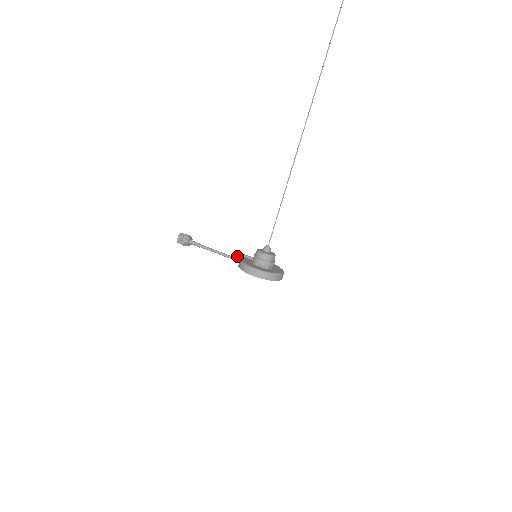
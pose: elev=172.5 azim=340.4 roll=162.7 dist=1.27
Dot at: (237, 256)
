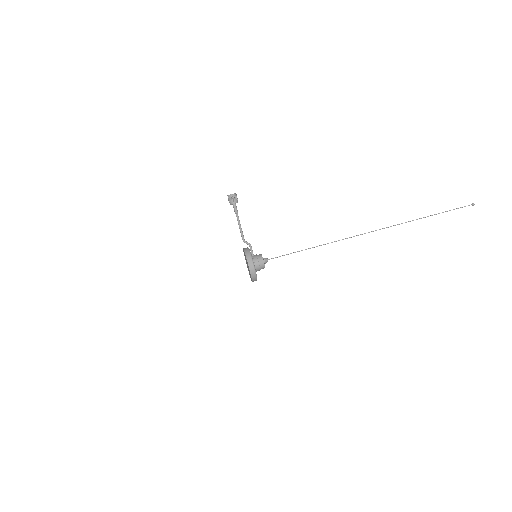
Dot at: (248, 244)
